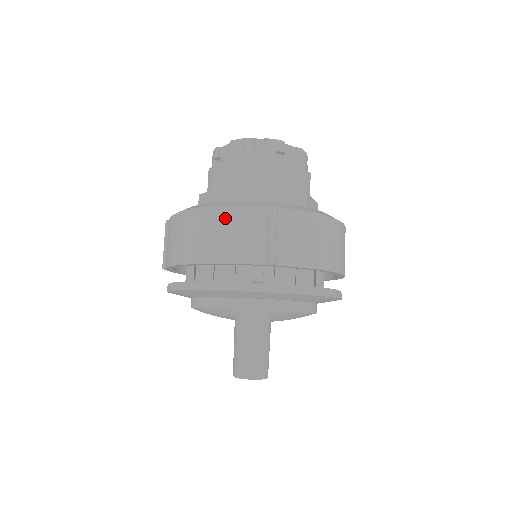
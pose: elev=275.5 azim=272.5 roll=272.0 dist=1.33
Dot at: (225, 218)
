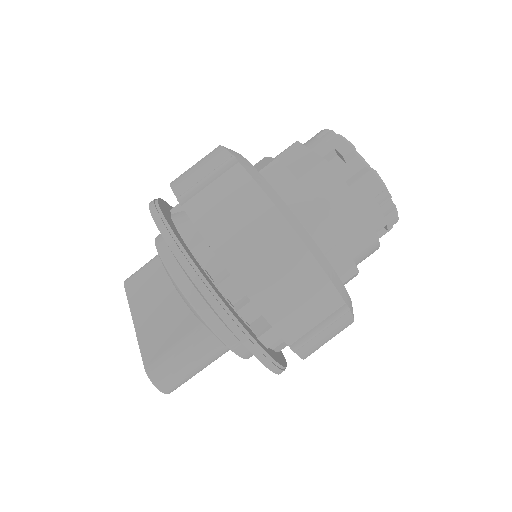
Dot at: (310, 279)
